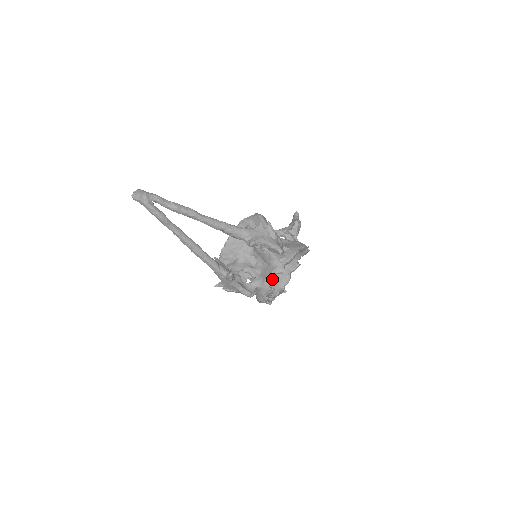
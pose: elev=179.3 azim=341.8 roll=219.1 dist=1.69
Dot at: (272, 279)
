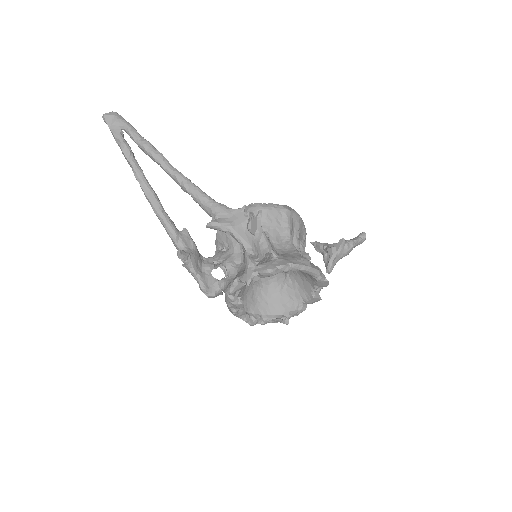
Dot at: (239, 287)
